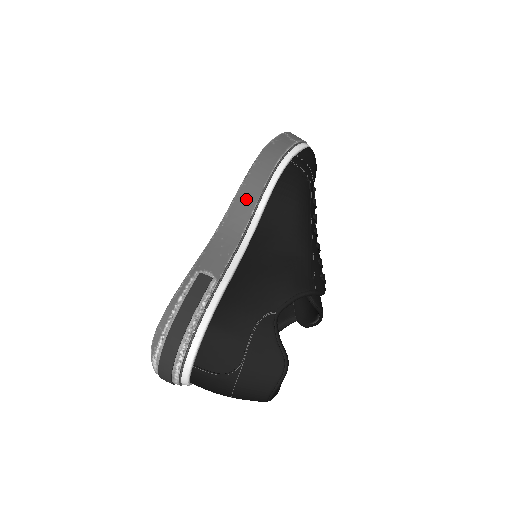
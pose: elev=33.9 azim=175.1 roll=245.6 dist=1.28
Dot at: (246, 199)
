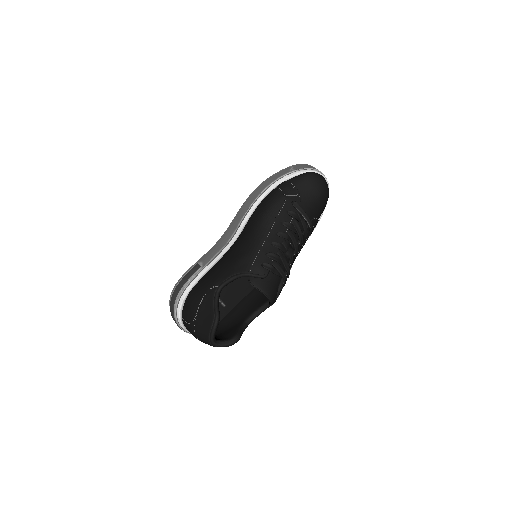
Dot at: (239, 216)
